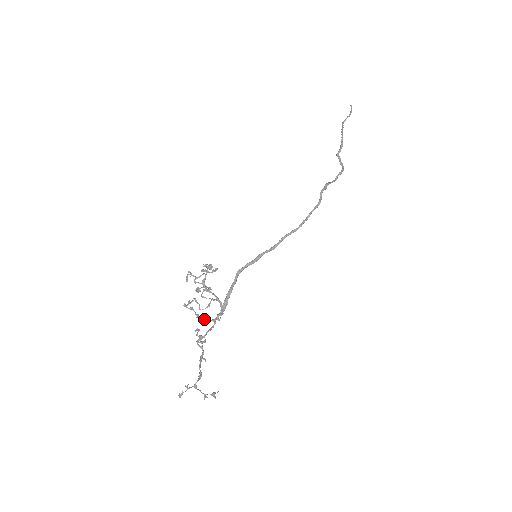
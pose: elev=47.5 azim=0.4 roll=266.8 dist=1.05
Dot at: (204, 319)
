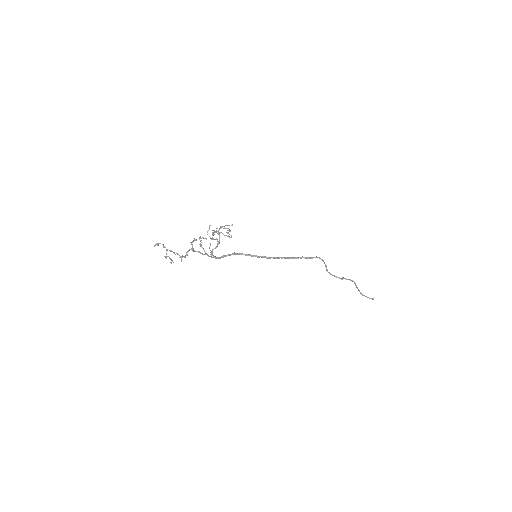
Dot at: (202, 247)
